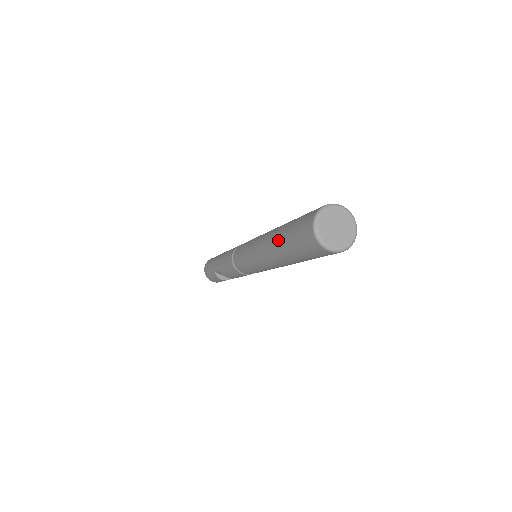
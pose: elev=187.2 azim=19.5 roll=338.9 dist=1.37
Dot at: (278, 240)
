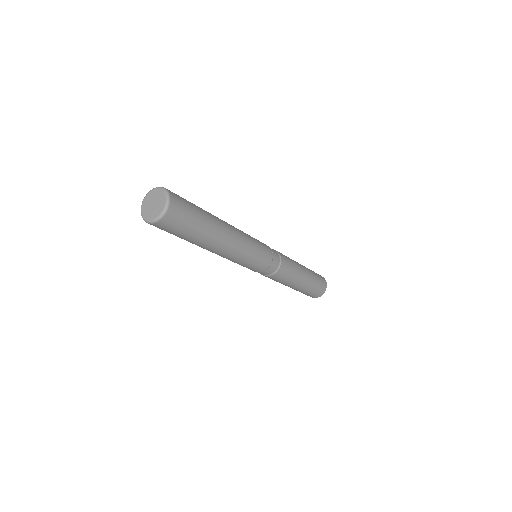
Dot at: occluded
